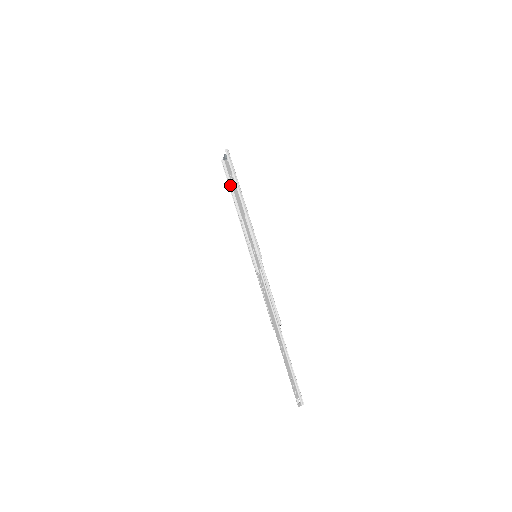
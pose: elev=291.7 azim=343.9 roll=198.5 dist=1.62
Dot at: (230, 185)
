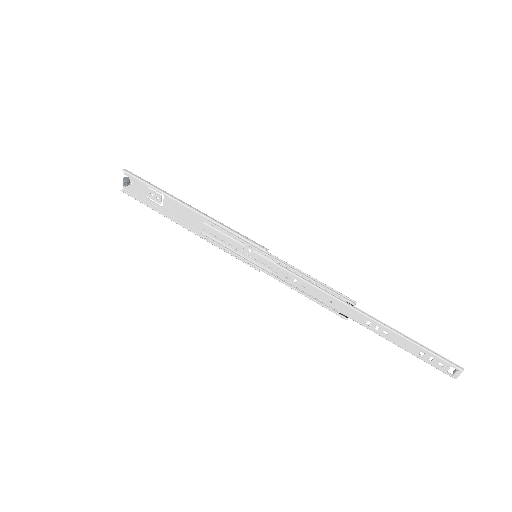
Dot at: (155, 209)
